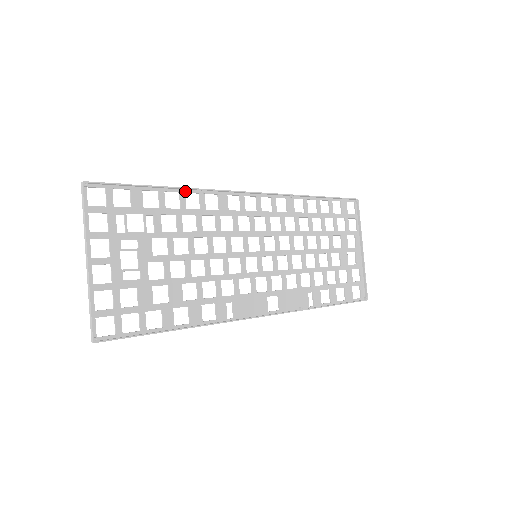
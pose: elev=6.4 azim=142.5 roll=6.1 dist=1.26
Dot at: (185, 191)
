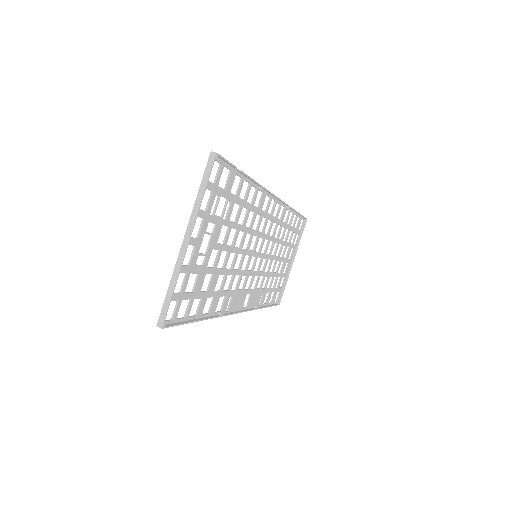
Dot at: (252, 183)
